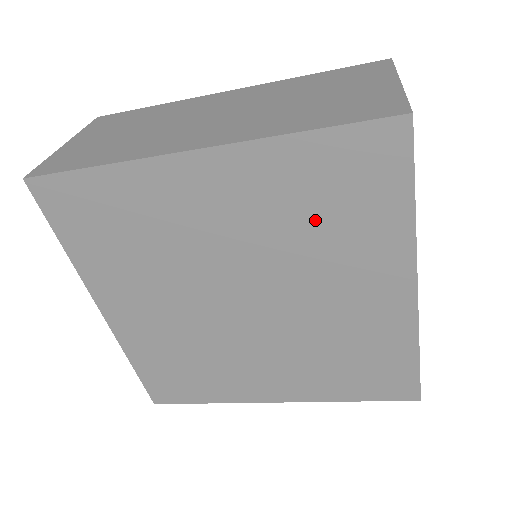
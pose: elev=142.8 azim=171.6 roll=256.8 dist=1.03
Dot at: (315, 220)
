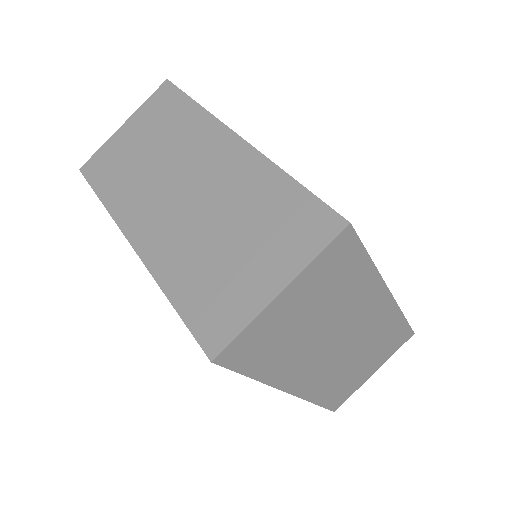
Dot at: occluded
